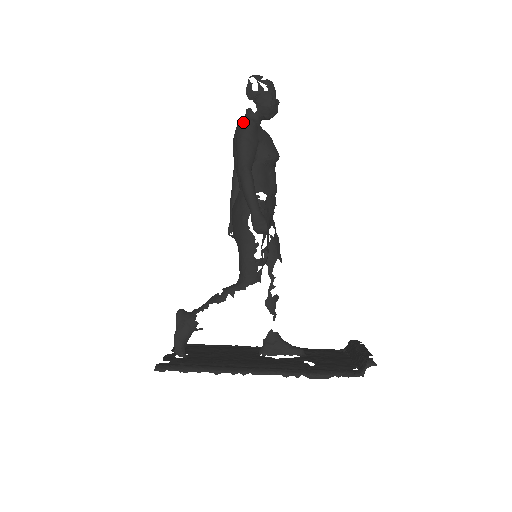
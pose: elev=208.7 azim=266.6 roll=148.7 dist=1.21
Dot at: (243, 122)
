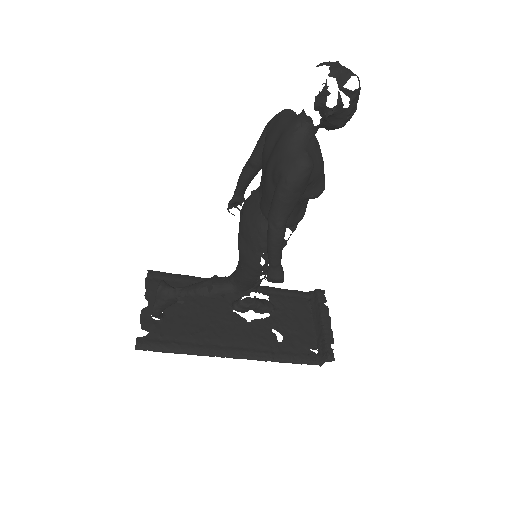
Dot at: (296, 165)
